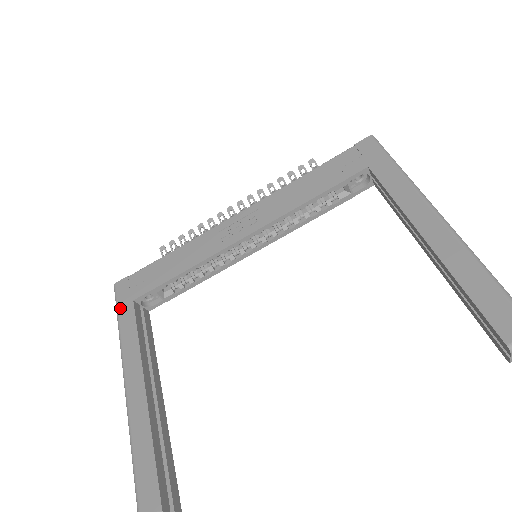
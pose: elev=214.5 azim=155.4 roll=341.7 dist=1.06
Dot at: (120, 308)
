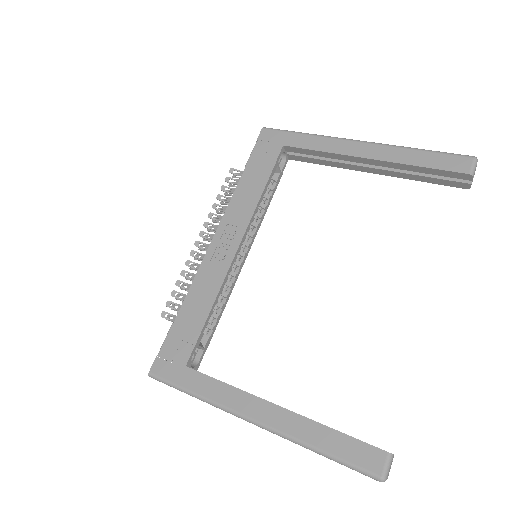
Dot at: (179, 382)
